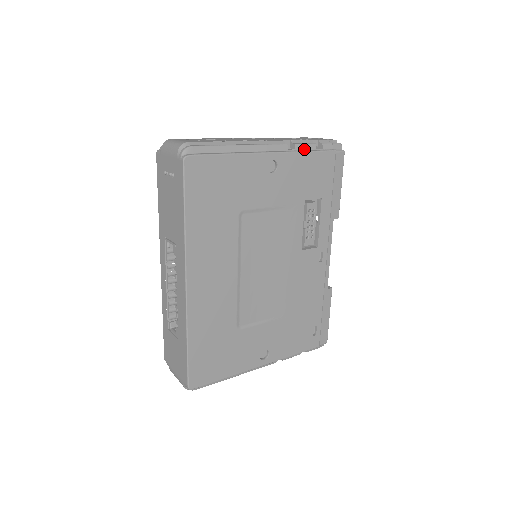
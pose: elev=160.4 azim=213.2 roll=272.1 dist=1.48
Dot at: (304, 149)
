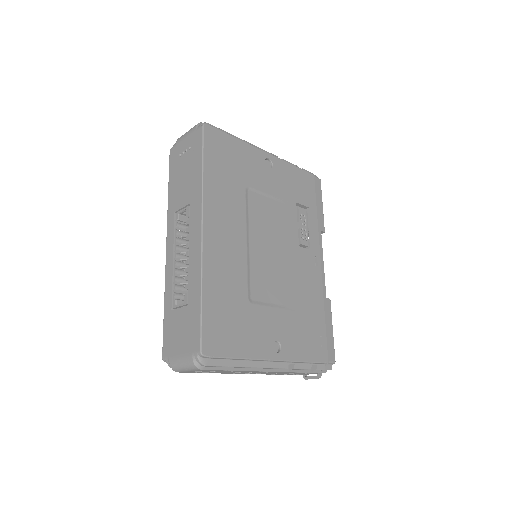
Dot at: occluded
